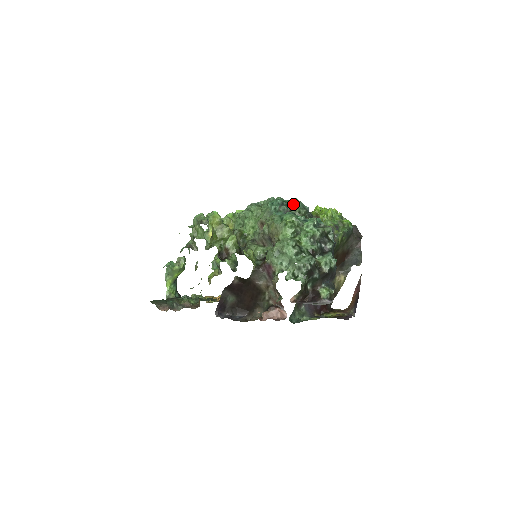
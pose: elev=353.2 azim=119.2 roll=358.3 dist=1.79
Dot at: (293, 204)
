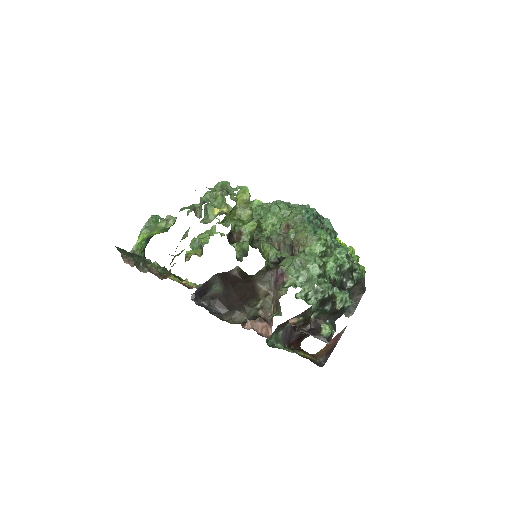
Dot at: (327, 223)
